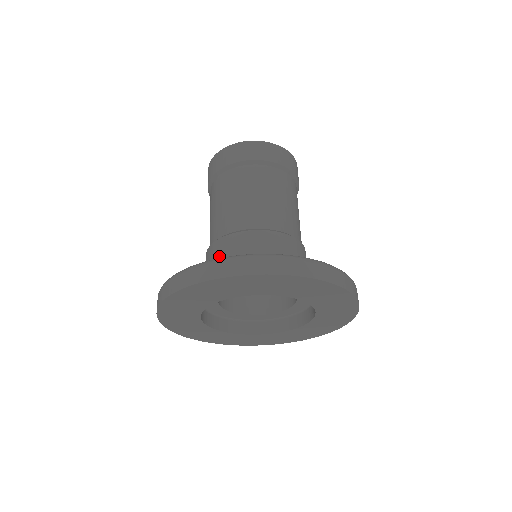
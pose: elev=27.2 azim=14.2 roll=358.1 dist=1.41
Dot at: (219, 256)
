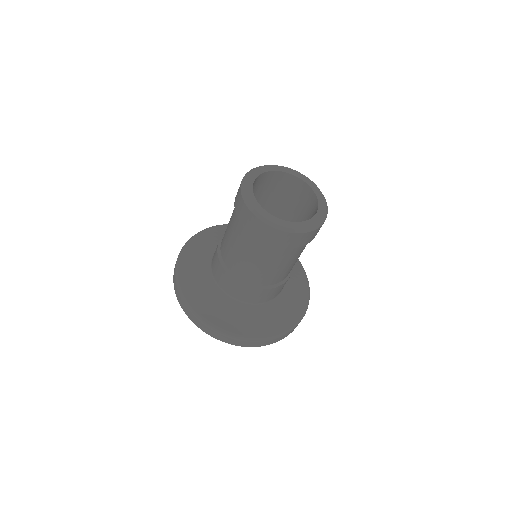
Dot at: (214, 255)
